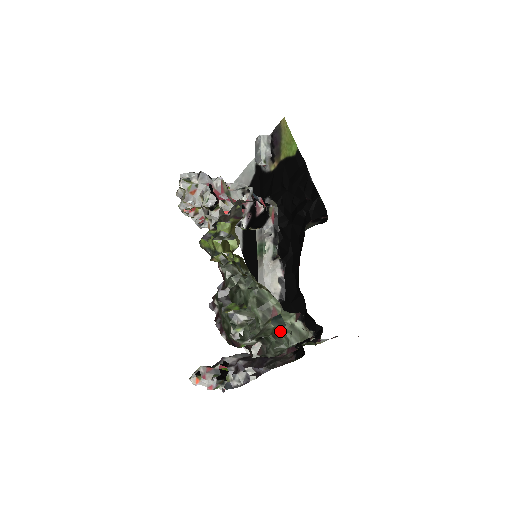
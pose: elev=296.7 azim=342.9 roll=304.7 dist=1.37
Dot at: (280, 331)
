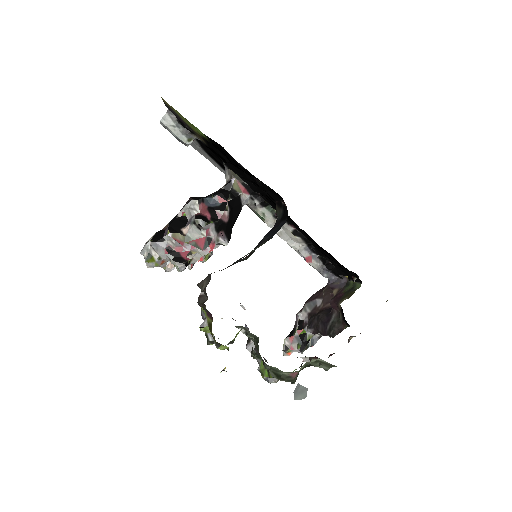
Dot at: occluded
